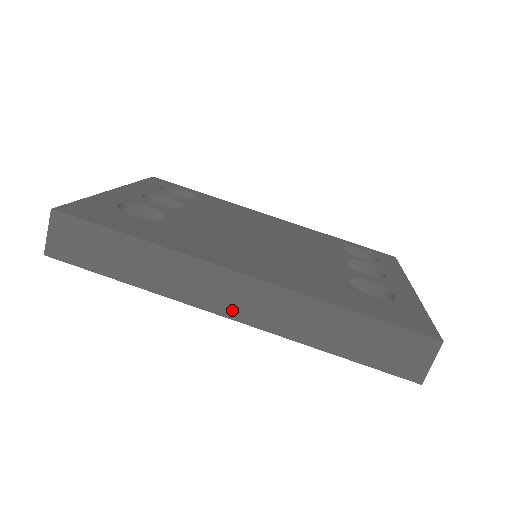
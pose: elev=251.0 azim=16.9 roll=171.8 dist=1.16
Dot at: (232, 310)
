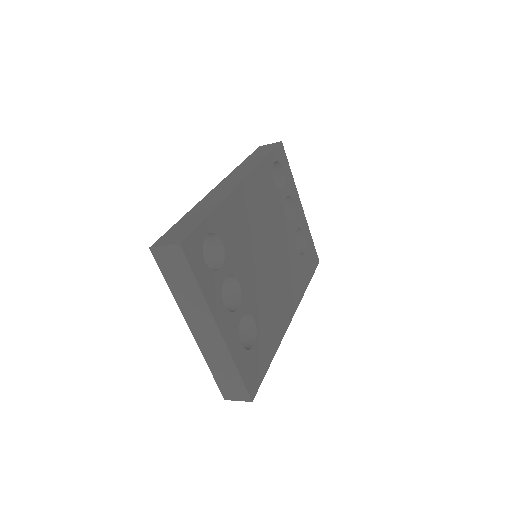
Dot at: occluded
